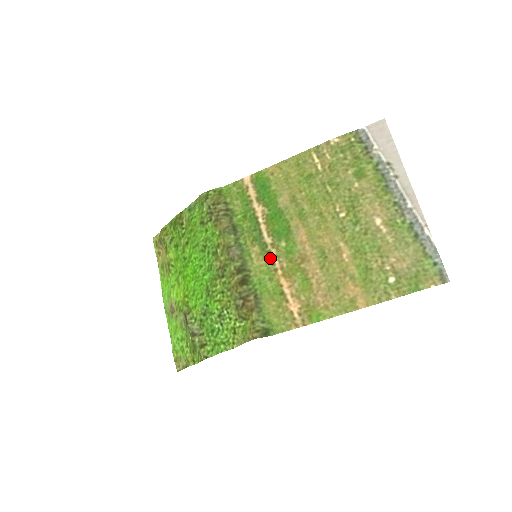
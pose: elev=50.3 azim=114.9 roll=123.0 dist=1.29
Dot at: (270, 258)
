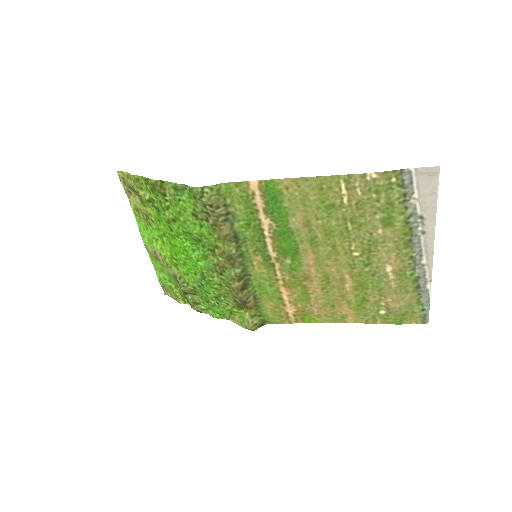
Dot at: (273, 270)
